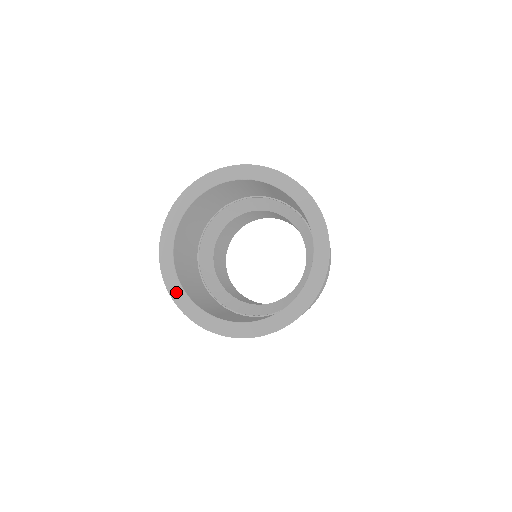
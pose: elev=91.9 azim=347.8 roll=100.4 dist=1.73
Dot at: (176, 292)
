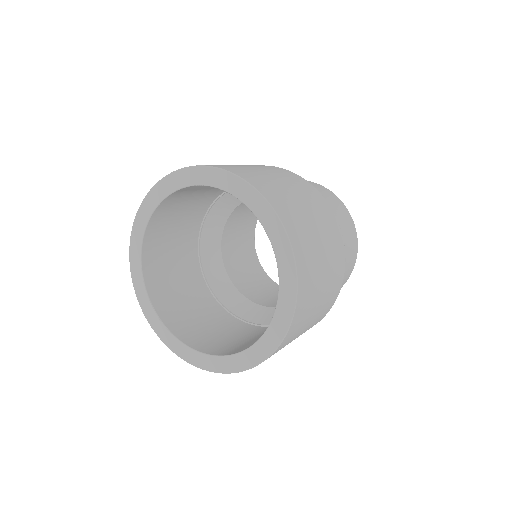
Dot at: (137, 280)
